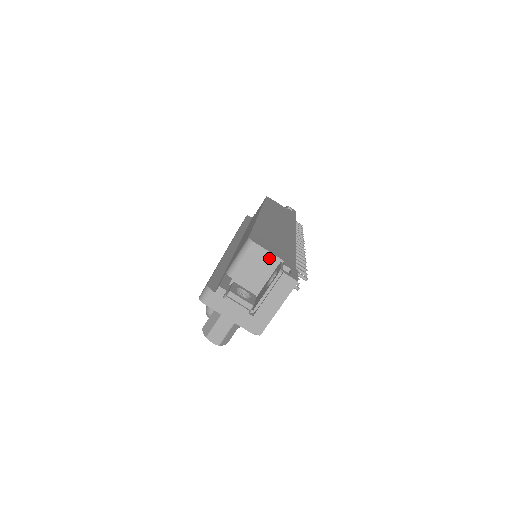
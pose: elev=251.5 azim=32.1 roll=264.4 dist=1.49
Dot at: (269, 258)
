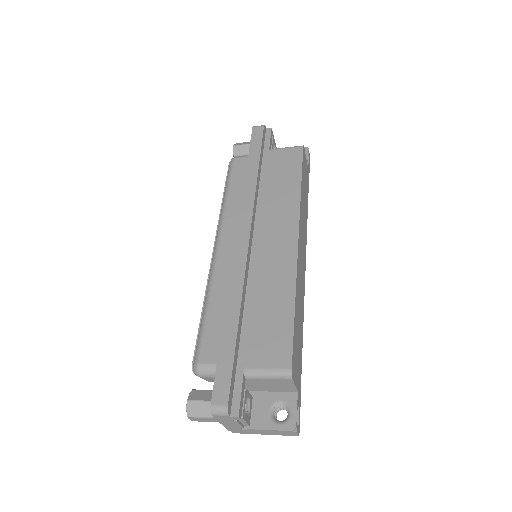
Dot at: (290, 387)
